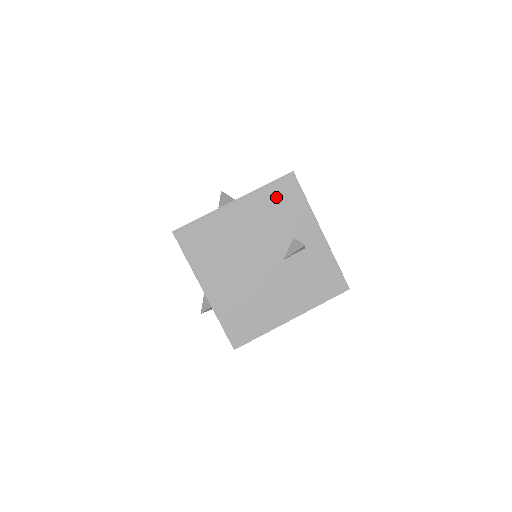
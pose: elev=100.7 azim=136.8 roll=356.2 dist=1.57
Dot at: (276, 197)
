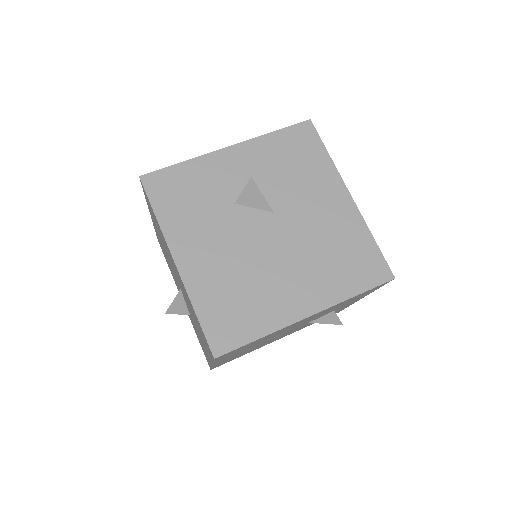
Dot at: (354, 298)
